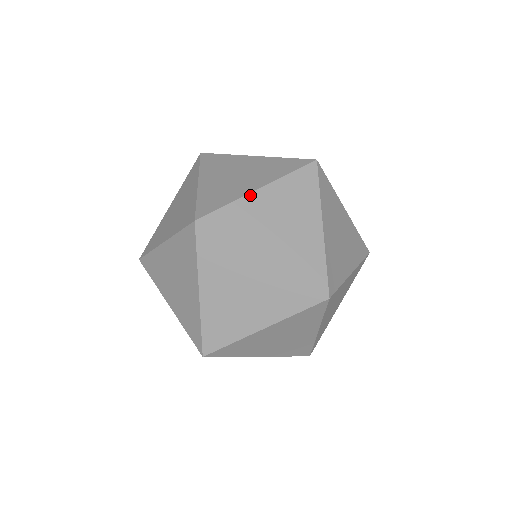
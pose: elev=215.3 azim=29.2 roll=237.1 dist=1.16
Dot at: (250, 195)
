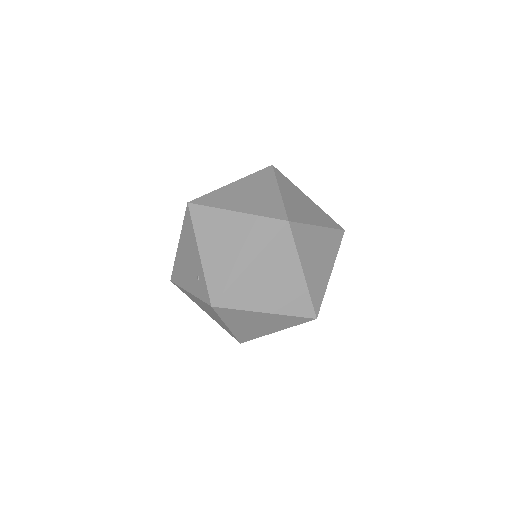
Dot at: (315, 227)
